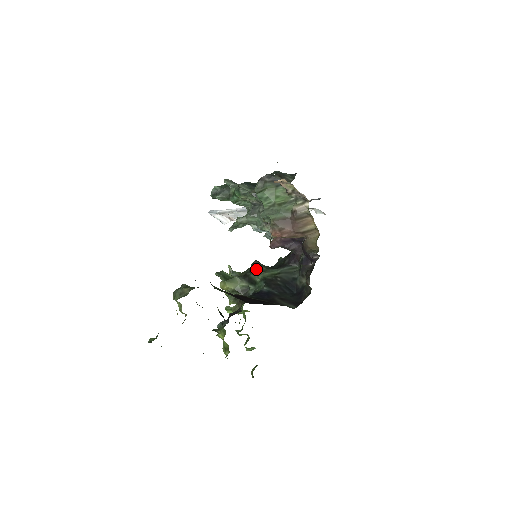
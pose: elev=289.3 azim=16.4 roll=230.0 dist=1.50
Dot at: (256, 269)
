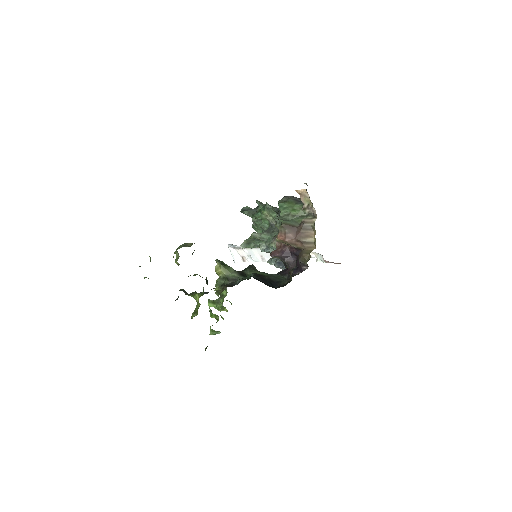
Dot at: (251, 268)
